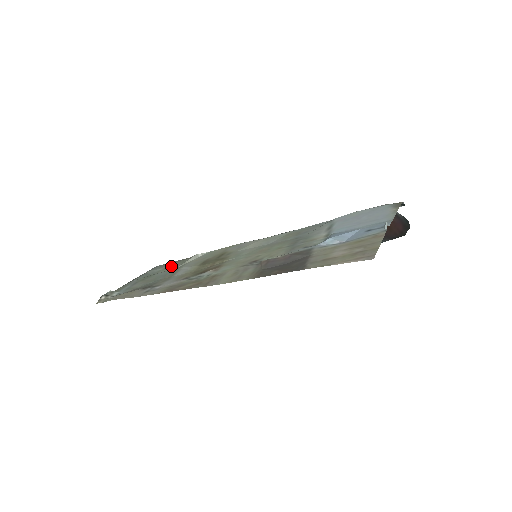
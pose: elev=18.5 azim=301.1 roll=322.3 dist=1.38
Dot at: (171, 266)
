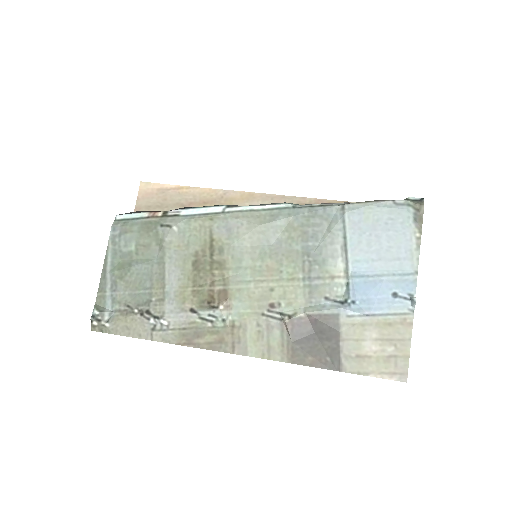
Dot at: (144, 247)
